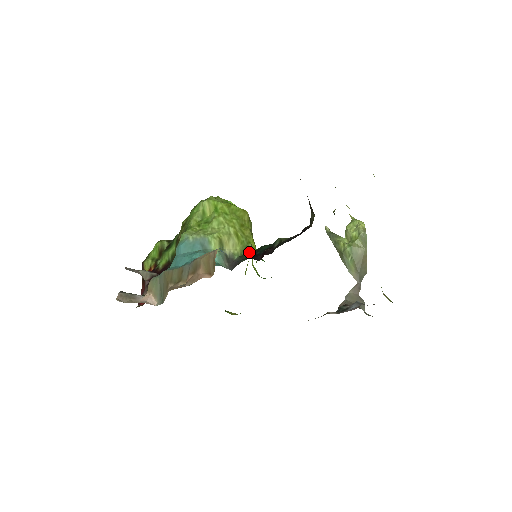
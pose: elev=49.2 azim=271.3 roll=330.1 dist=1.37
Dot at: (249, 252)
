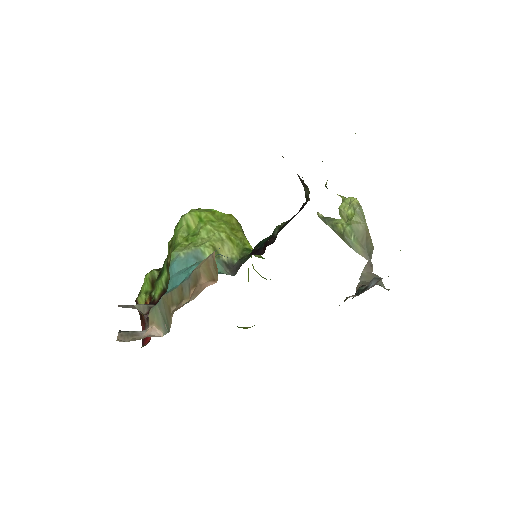
Dot at: (248, 253)
